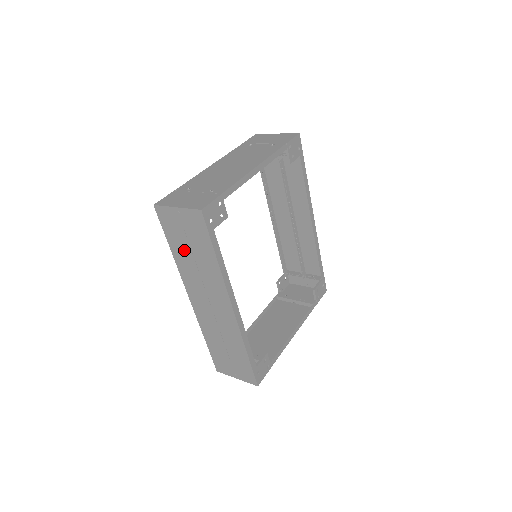
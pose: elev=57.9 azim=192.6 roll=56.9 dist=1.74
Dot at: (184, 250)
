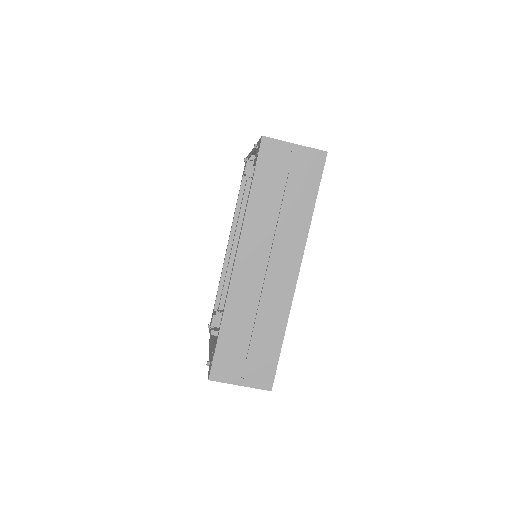
Dot at: (272, 194)
